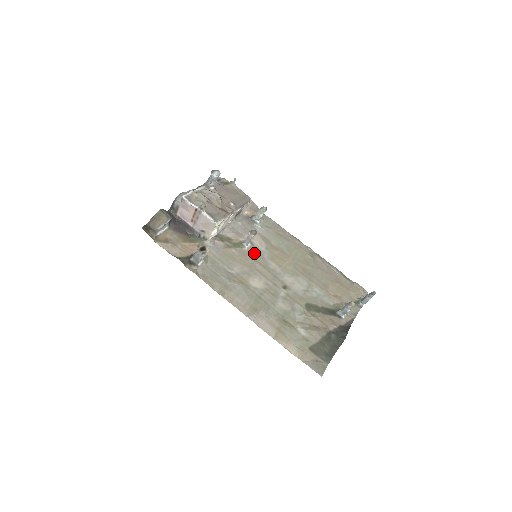
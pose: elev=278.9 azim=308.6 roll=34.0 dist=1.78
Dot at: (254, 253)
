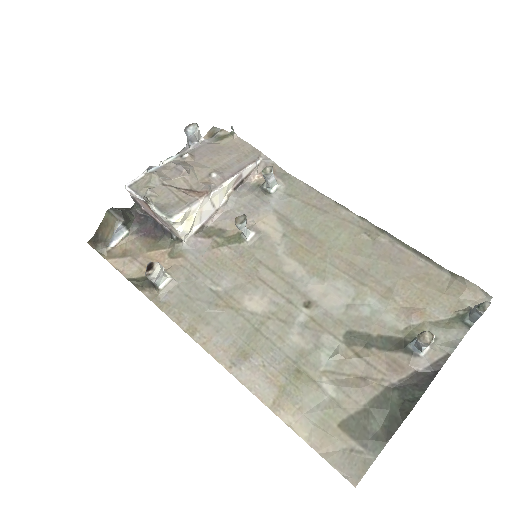
Dot at: (260, 248)
